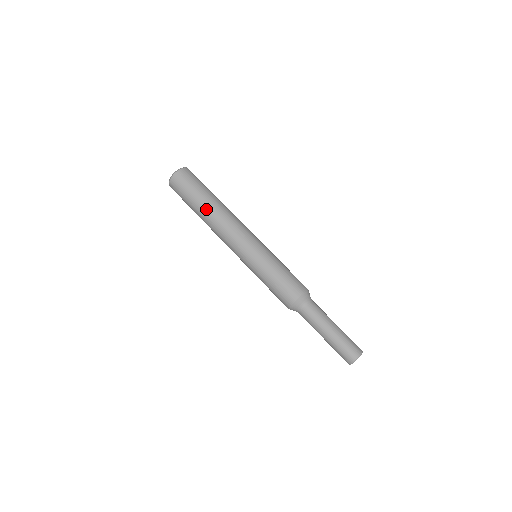
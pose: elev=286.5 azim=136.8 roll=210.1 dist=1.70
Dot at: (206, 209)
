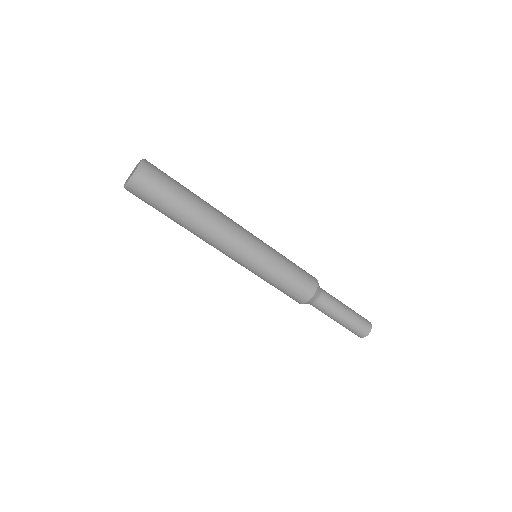
Dot at: (184, 226)
